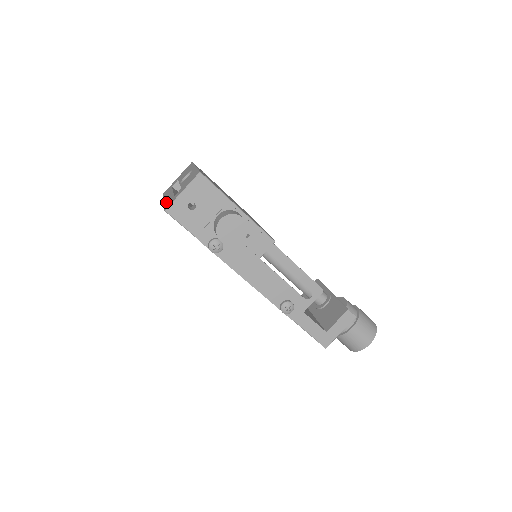
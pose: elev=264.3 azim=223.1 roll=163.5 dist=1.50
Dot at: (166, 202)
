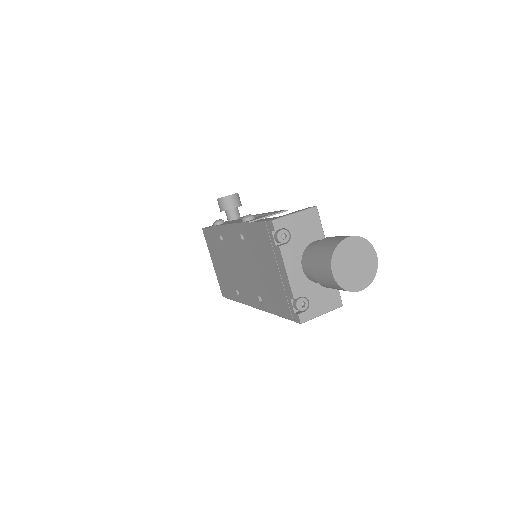
Dot at: occluded
